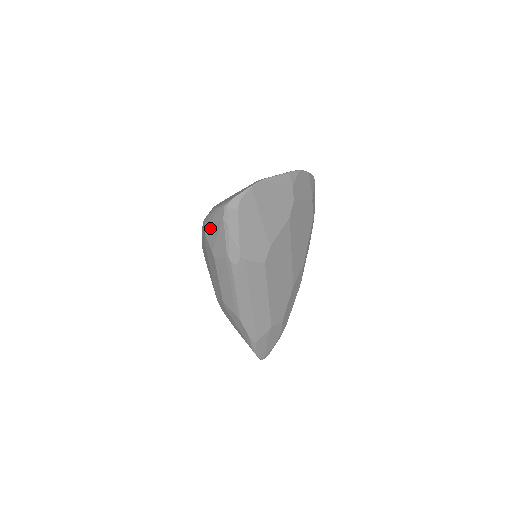
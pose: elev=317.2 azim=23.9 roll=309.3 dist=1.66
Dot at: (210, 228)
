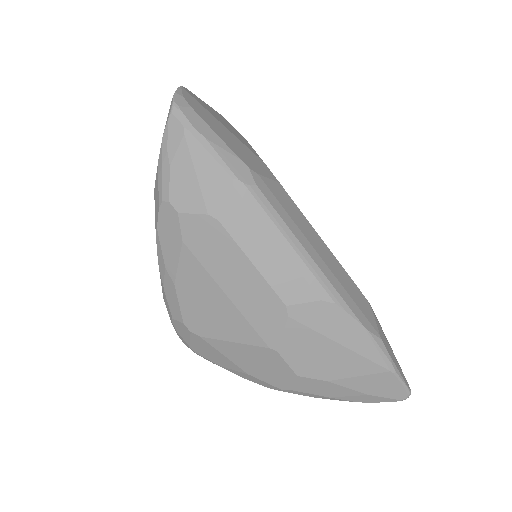
Dot at: (176, 183)
